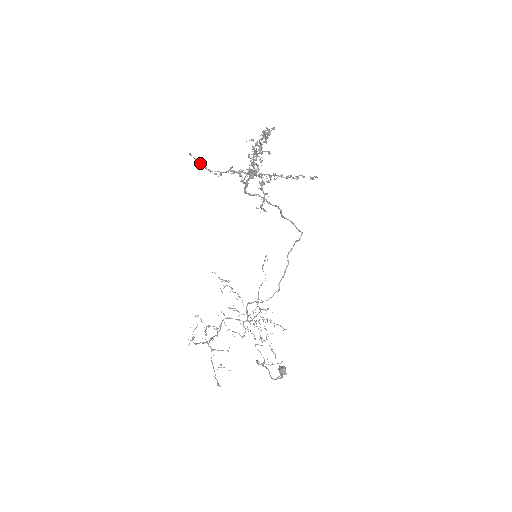
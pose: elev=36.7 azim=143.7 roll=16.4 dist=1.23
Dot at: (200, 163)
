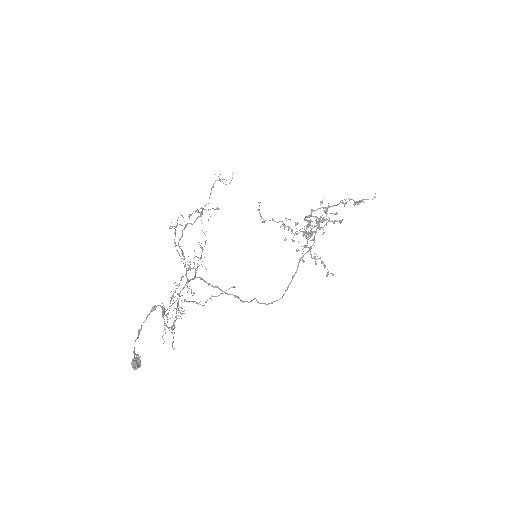
Dot at: occluded
